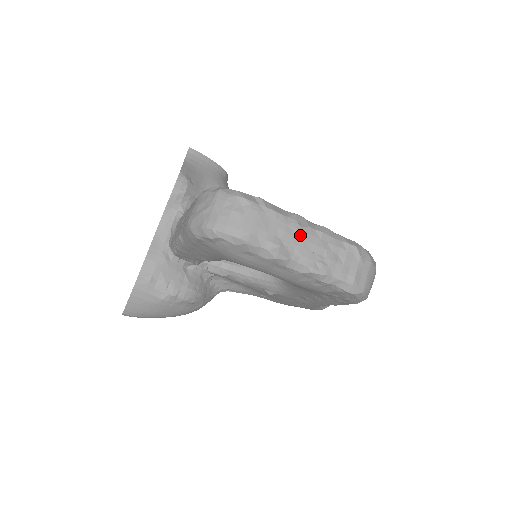
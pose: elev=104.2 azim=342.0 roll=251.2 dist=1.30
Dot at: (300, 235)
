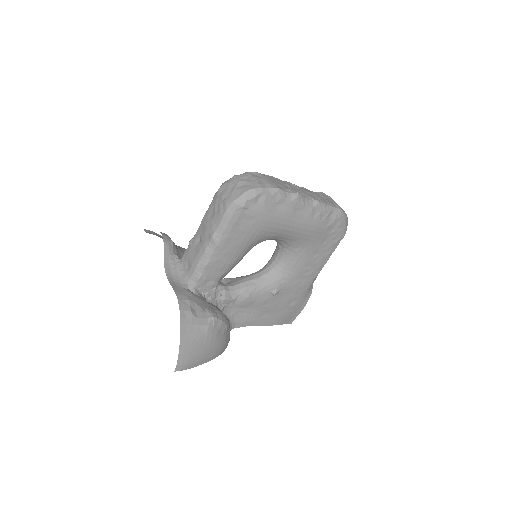
Dot at: (296, 187)
